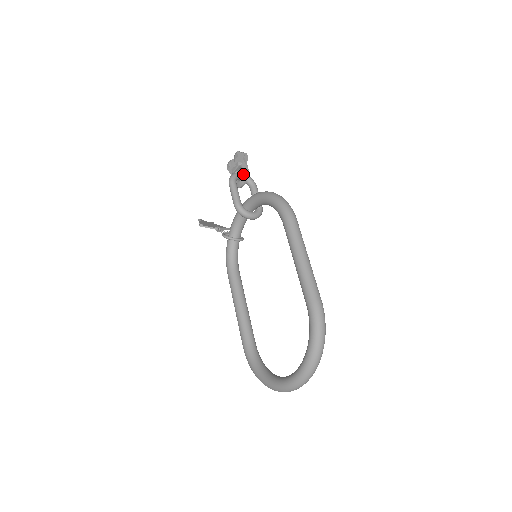
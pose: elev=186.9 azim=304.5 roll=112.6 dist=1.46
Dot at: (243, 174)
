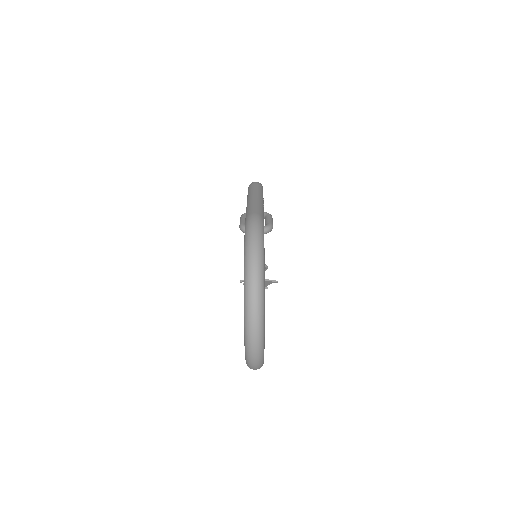
Dot at: occluded
